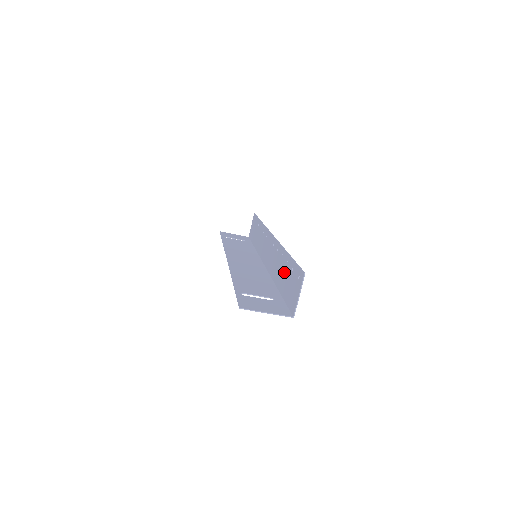
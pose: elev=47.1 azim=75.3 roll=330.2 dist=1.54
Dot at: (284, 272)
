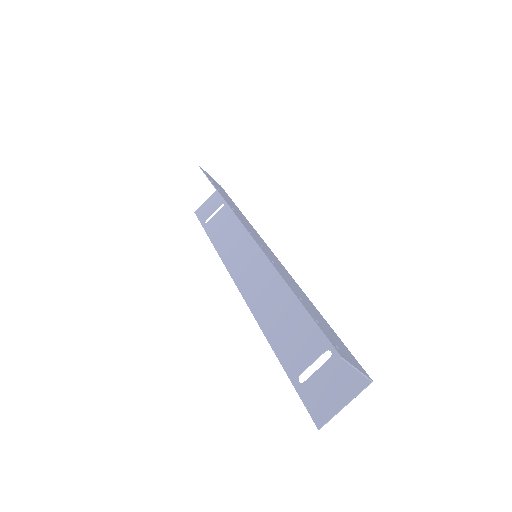
Dot at: occluded
